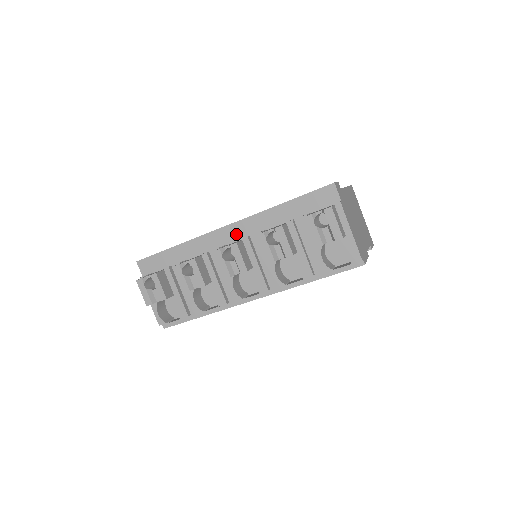
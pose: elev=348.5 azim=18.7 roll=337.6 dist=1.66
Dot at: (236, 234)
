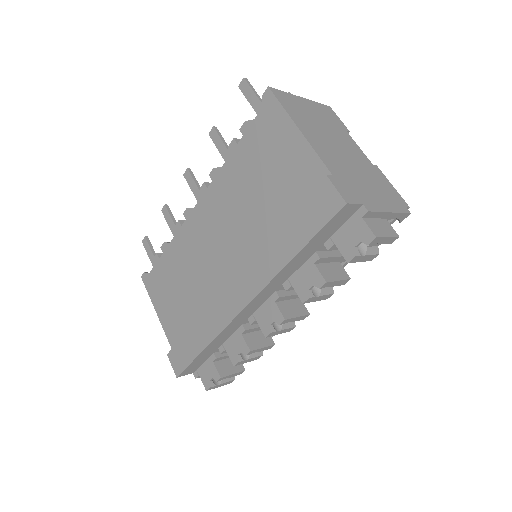
Dot at: (260, 302)
